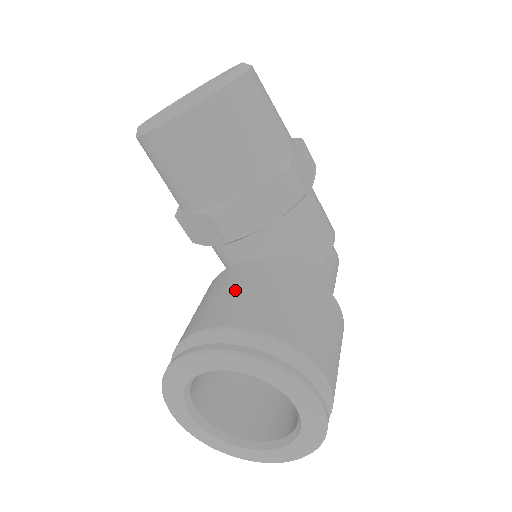
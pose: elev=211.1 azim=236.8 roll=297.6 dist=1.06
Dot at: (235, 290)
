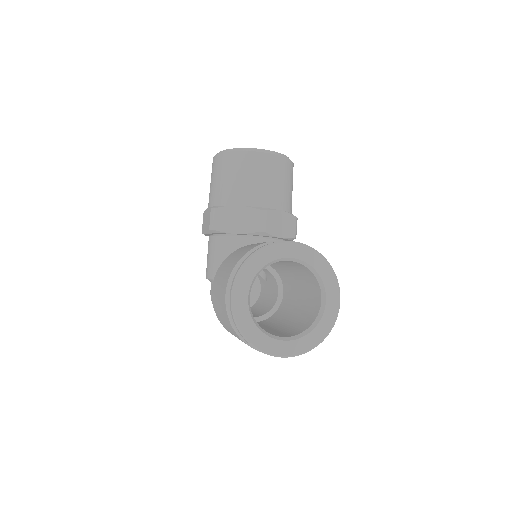
Dot at: occluded
